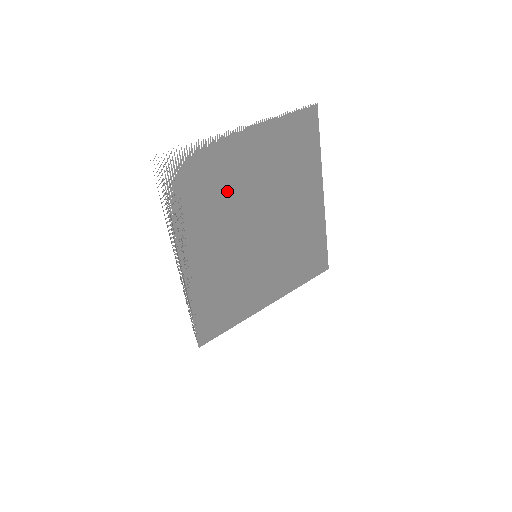
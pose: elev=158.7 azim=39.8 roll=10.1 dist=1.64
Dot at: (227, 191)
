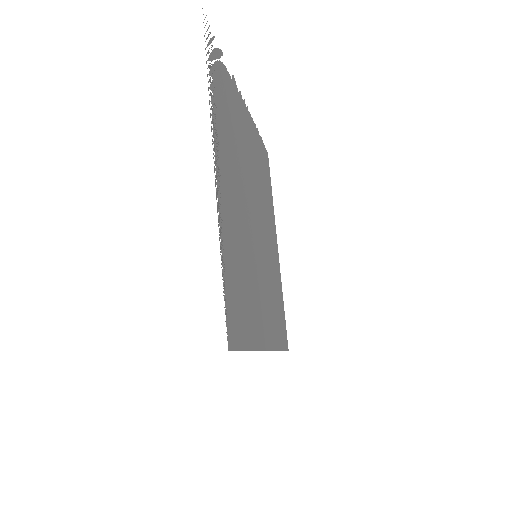
Dot at: (239, 142)
